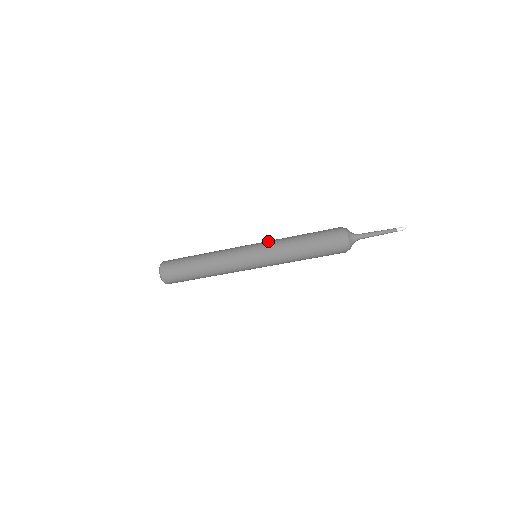
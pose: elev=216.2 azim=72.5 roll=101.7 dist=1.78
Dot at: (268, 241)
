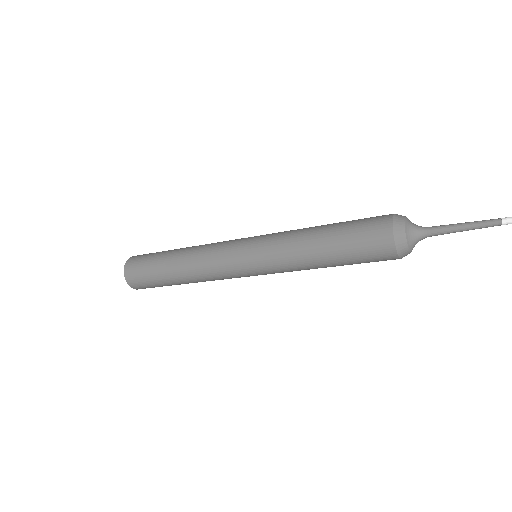
Dot at: (269, 245)
